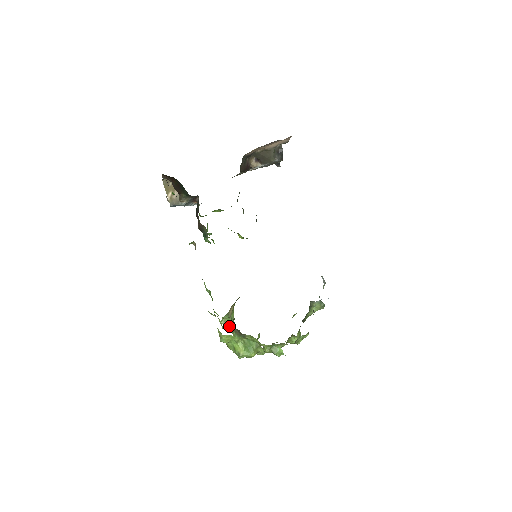
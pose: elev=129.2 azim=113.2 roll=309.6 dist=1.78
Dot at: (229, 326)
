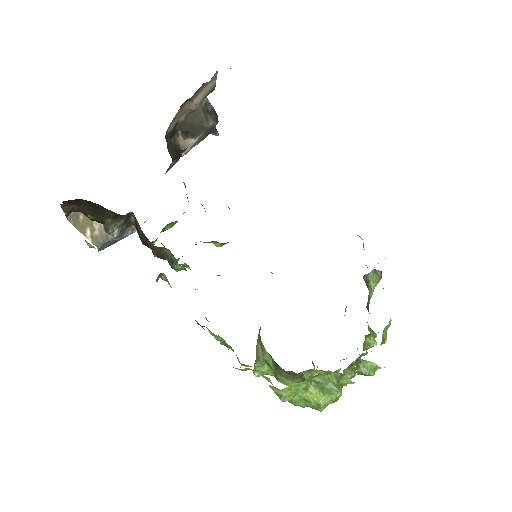
Dot at: (268, 374)
